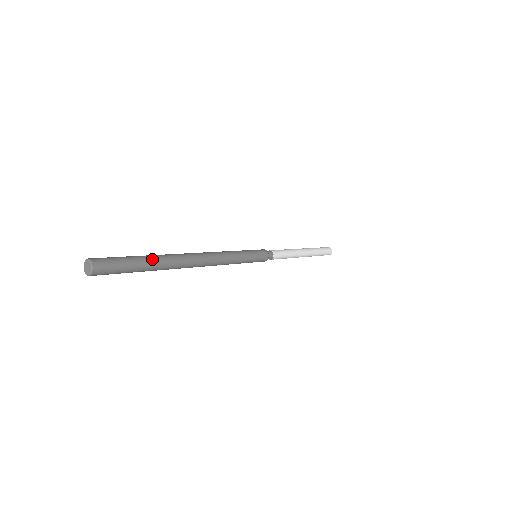
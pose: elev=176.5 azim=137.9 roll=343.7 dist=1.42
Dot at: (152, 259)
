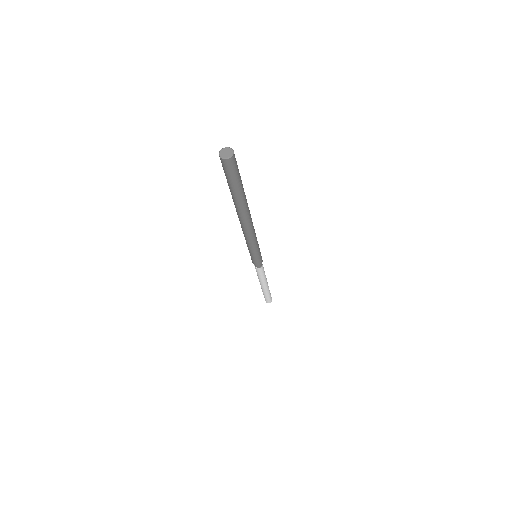
Dot at: occluded
